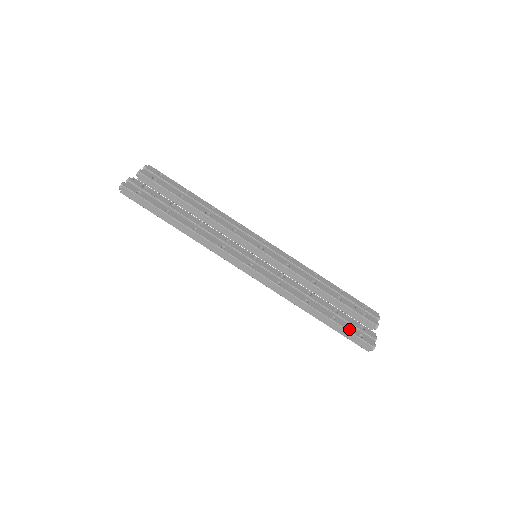
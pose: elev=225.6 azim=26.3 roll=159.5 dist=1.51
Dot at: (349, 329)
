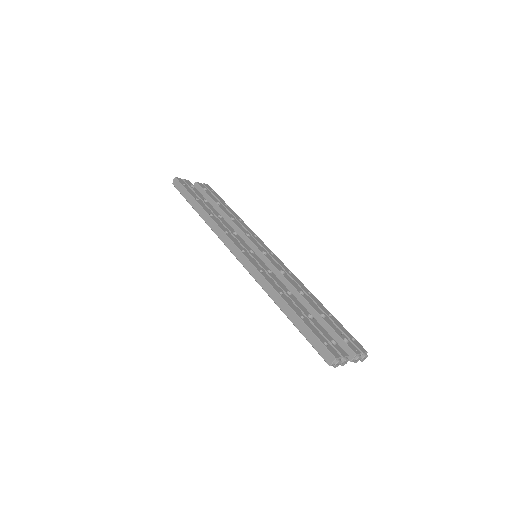
Dot at: (315, 332)
